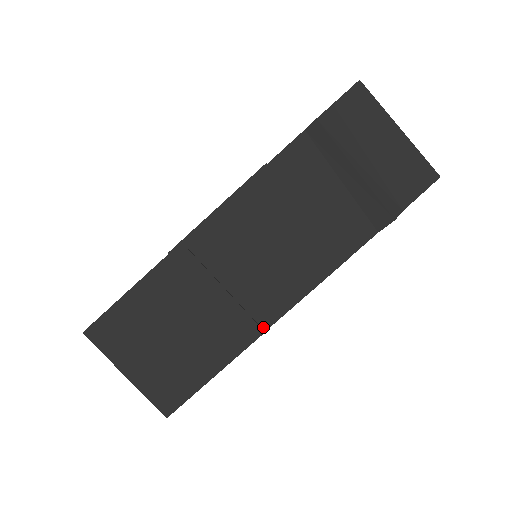
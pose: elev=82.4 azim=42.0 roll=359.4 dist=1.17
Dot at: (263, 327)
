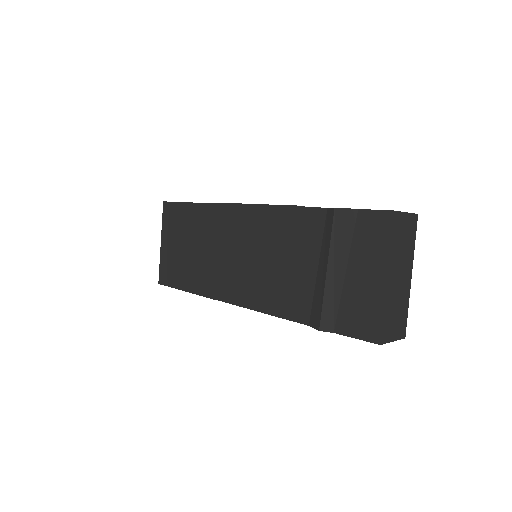
Dot at: (218, 296)
